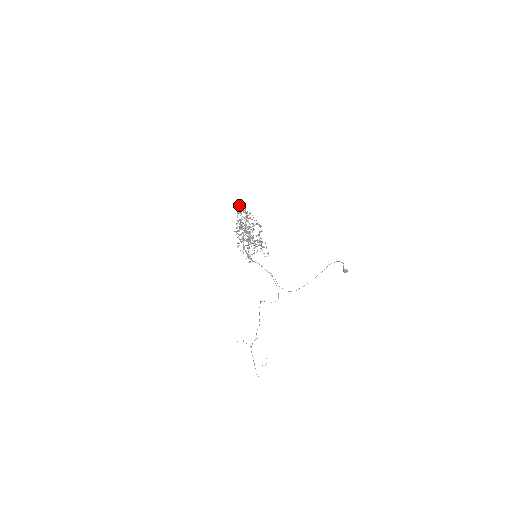
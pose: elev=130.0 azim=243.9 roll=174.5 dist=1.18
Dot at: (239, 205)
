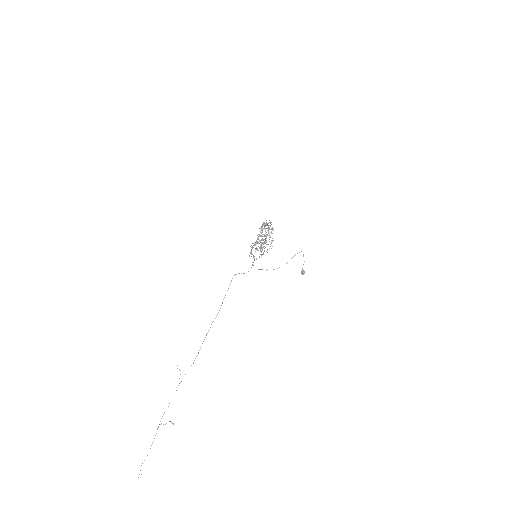
Dot at: occluded
